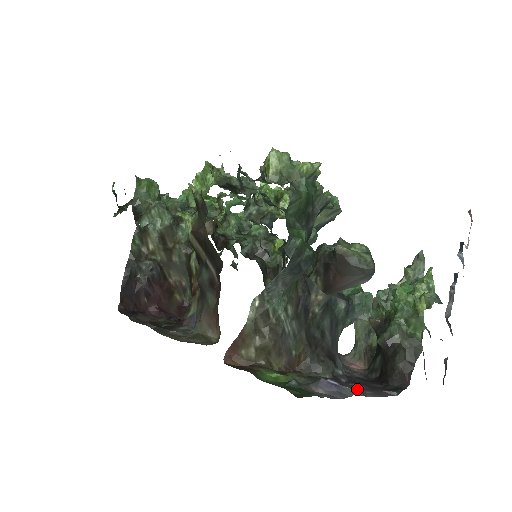
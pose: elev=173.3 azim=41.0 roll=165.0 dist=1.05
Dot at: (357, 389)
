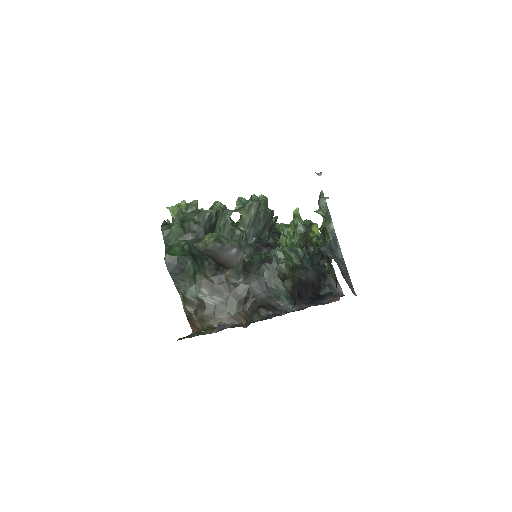
Dot at: occluded
